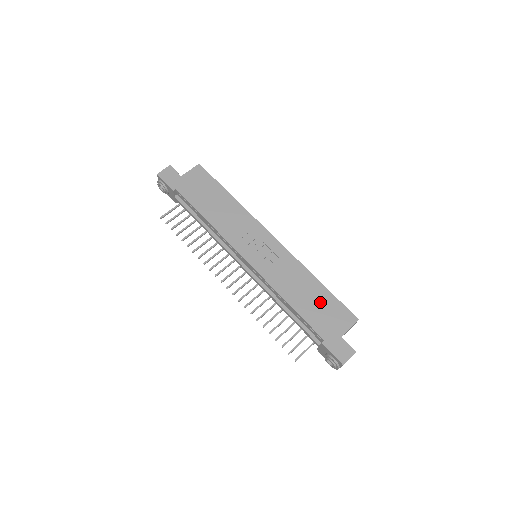
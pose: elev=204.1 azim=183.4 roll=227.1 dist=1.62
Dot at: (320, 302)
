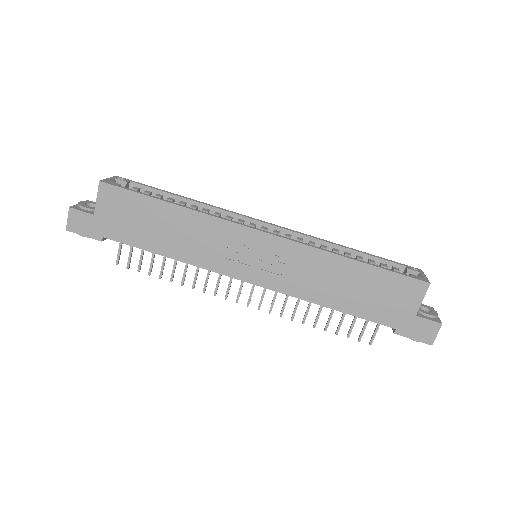
Dot at: (369, 287)
